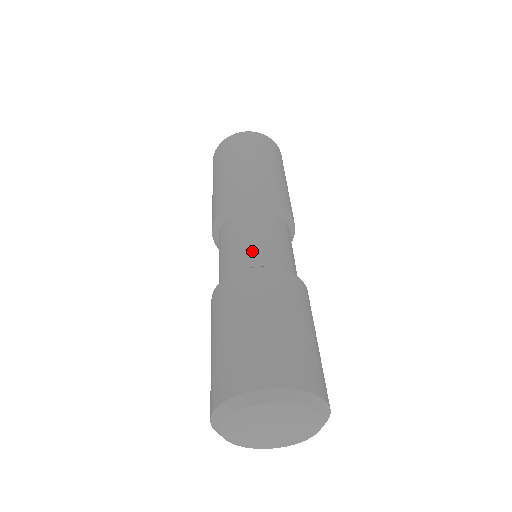
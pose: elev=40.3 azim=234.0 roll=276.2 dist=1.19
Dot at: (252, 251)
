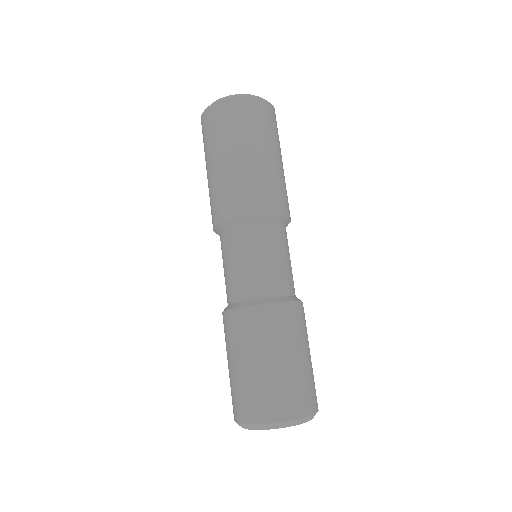
Dot at: (261, 279)
